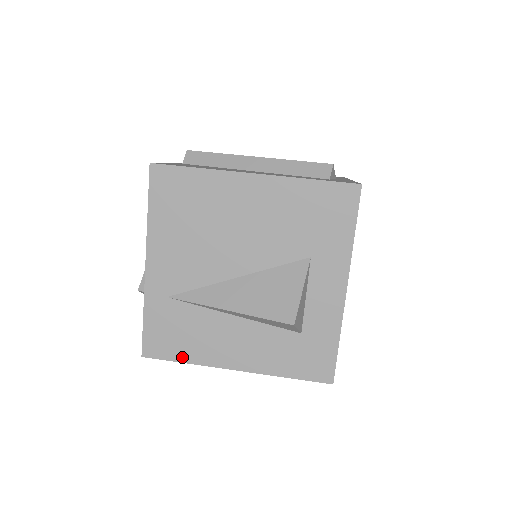
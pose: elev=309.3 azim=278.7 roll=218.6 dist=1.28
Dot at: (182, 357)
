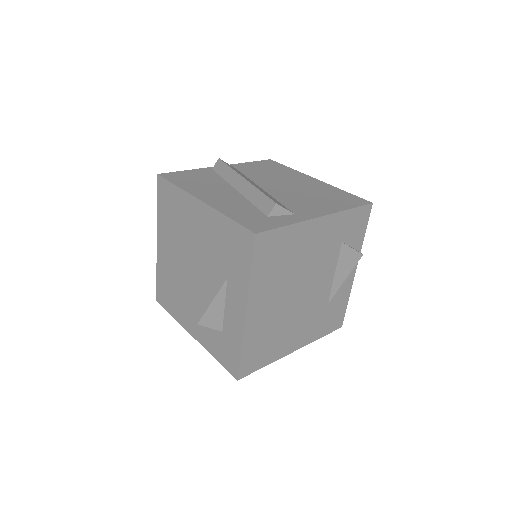
Dot at: (171, 312)
